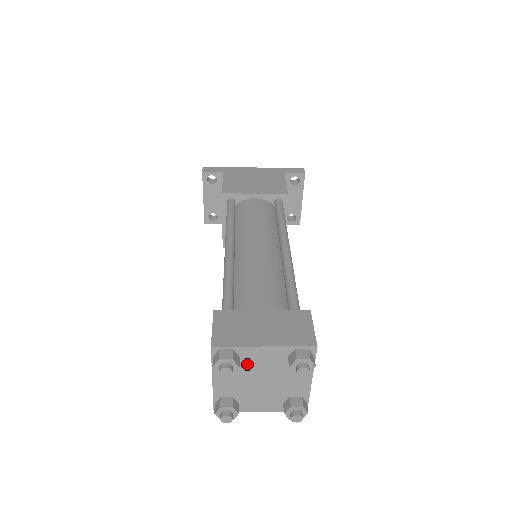
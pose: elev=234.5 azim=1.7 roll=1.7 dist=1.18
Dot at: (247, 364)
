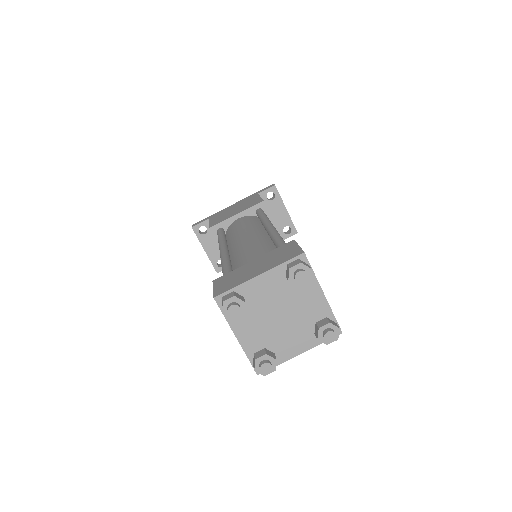
Dot at: (255, 303)
